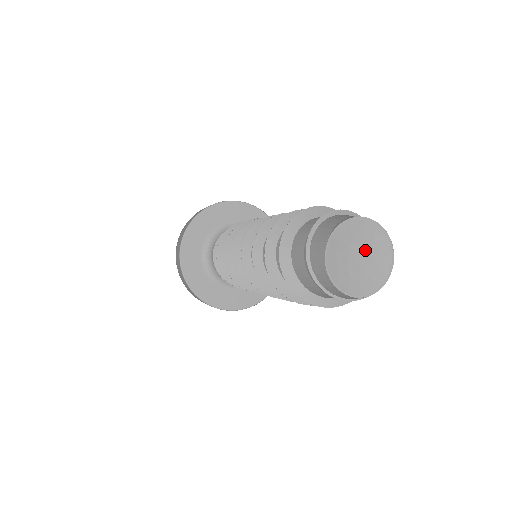
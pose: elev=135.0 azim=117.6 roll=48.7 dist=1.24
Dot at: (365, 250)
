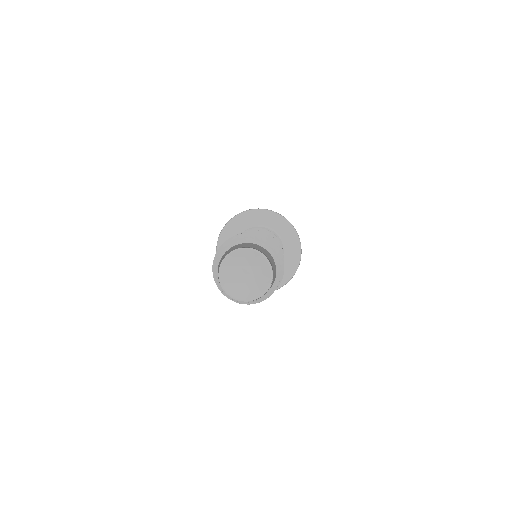
Dot at: (252, 271)
